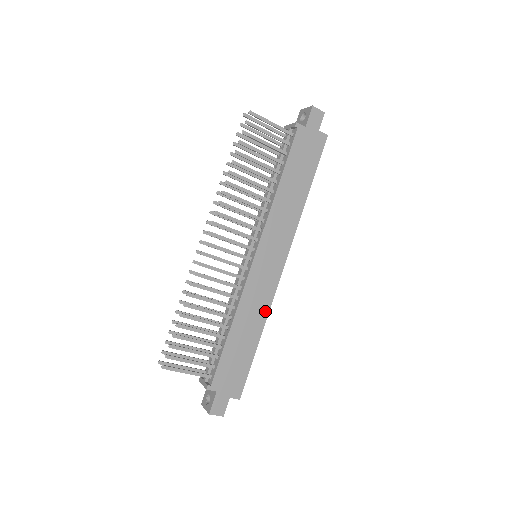
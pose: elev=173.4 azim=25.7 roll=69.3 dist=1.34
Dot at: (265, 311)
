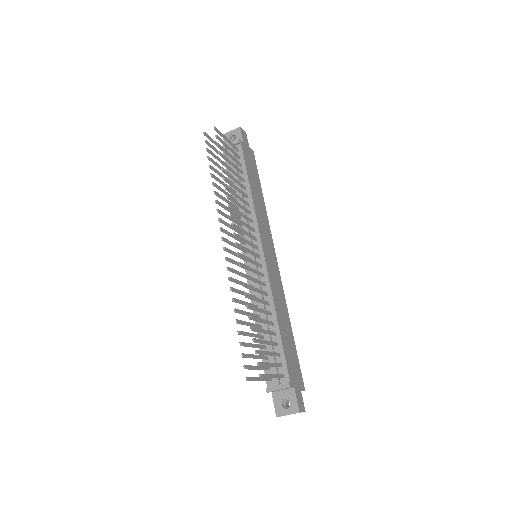
Dot at: (284, 301)
